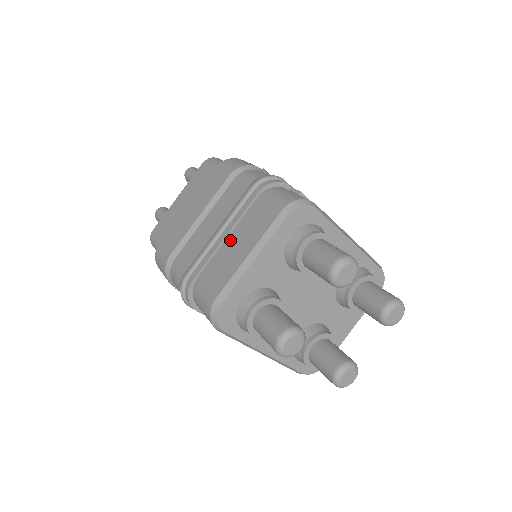
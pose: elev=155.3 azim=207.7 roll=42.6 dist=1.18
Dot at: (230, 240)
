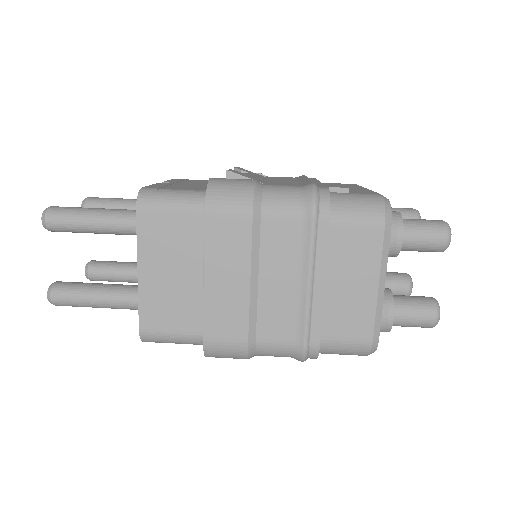
Dot at: (333, 284)
